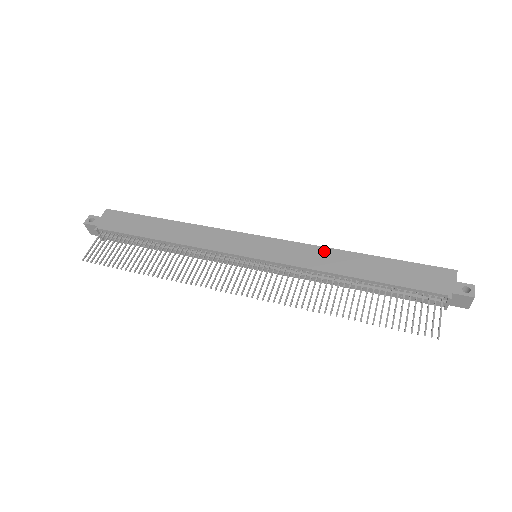
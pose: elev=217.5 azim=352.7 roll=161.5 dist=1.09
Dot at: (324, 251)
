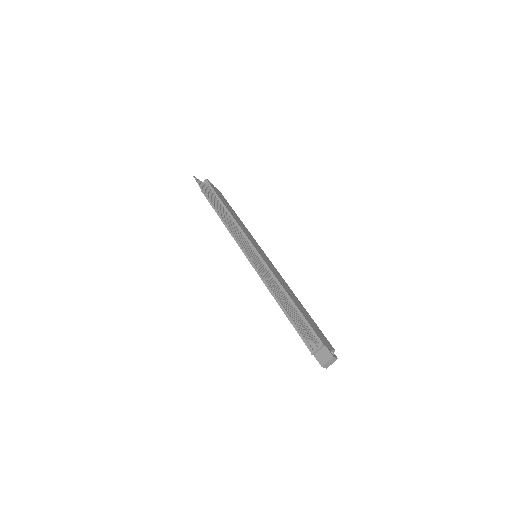
Dot at: (287, 285)
